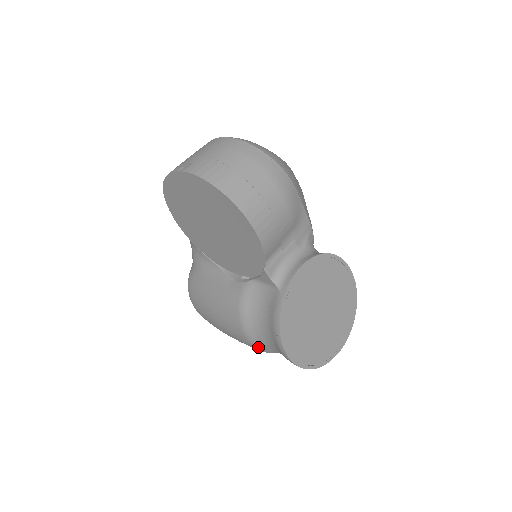
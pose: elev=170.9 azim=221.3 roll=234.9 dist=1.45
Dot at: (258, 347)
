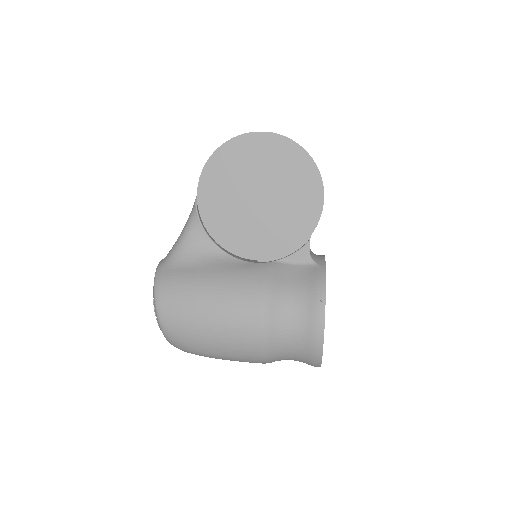
Dot at: (268, 335)
